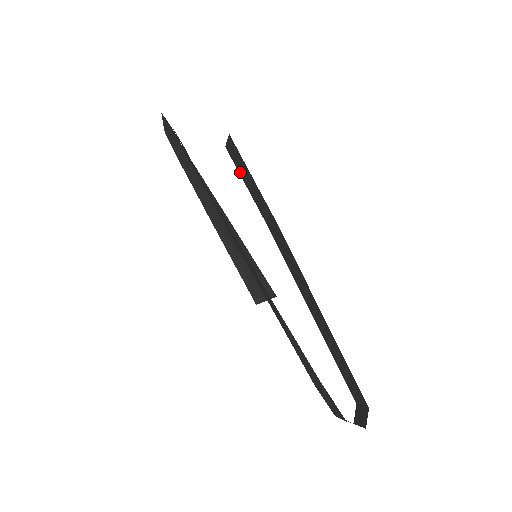
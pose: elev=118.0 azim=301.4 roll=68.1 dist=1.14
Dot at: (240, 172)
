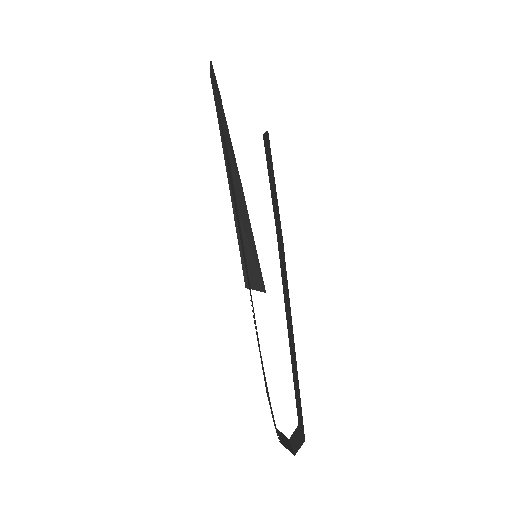
Dot at: (268, 169)
